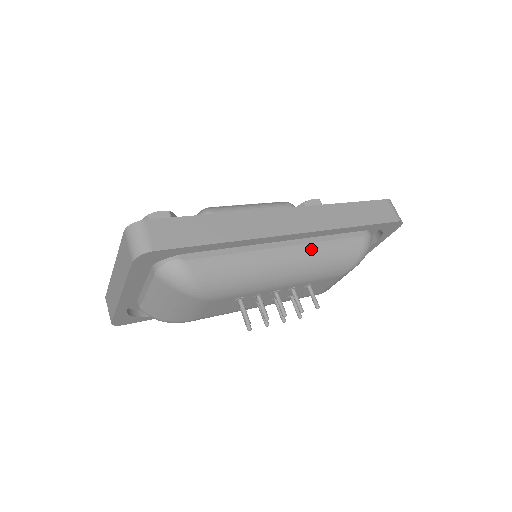
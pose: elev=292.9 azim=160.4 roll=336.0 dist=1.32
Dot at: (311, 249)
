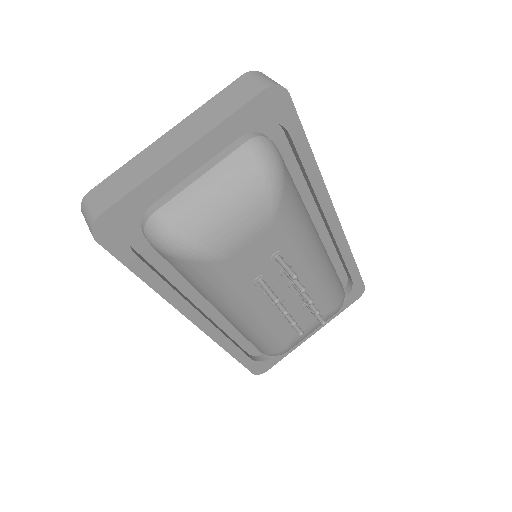
Dot at: (327, 254)
